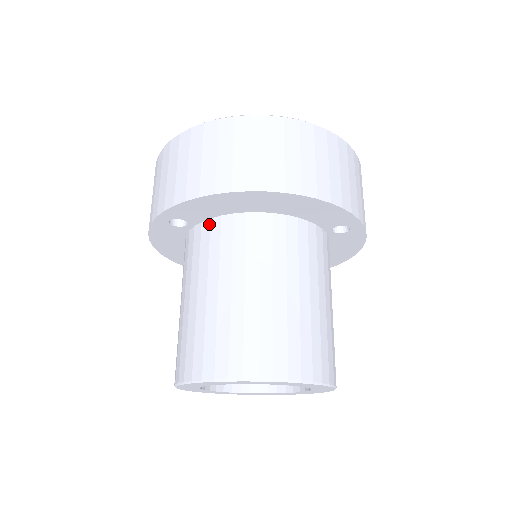
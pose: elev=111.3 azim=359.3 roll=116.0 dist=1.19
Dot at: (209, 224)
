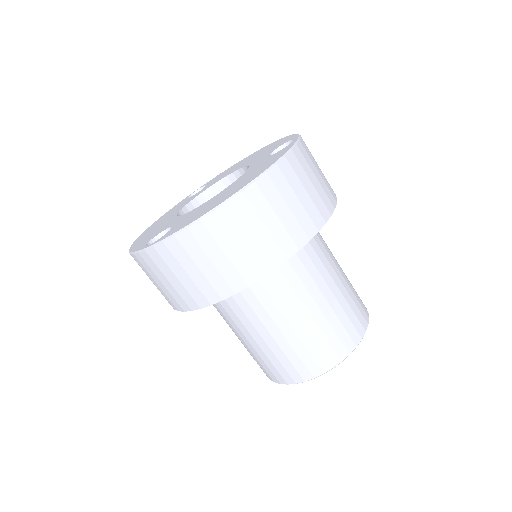
Dot at: occluded
